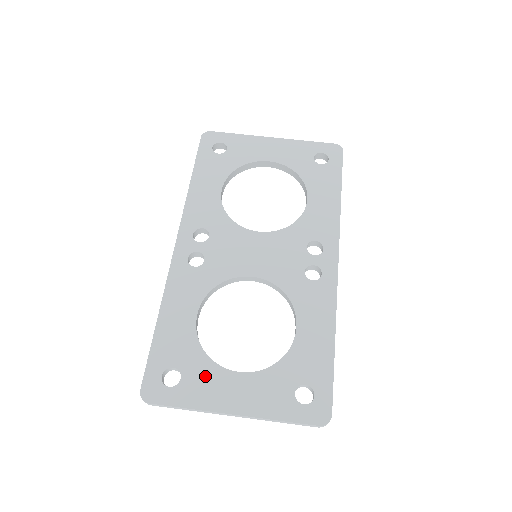
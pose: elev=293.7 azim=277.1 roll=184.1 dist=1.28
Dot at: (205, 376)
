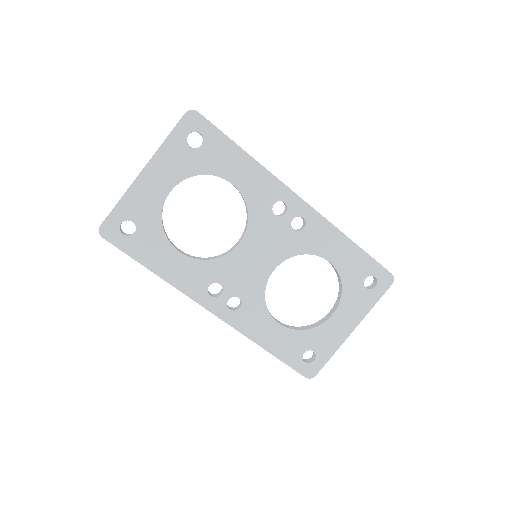
Dot at: (322, 337)
